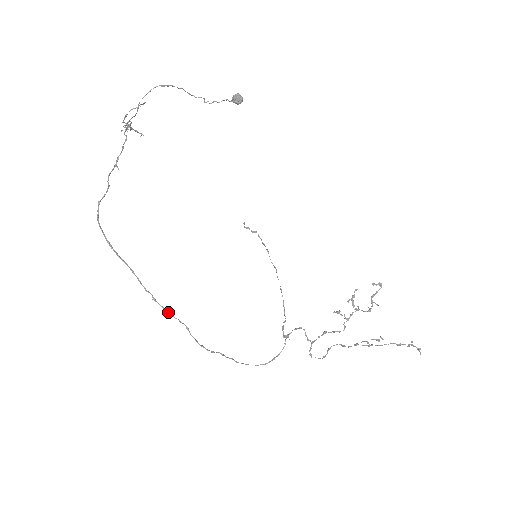
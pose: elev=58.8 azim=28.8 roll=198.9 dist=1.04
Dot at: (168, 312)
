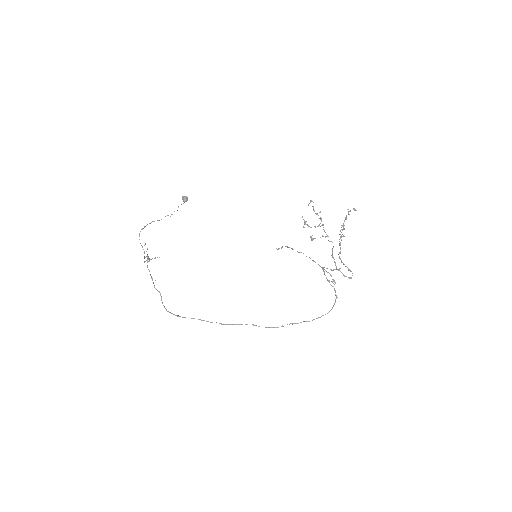
Dot at: occluded
